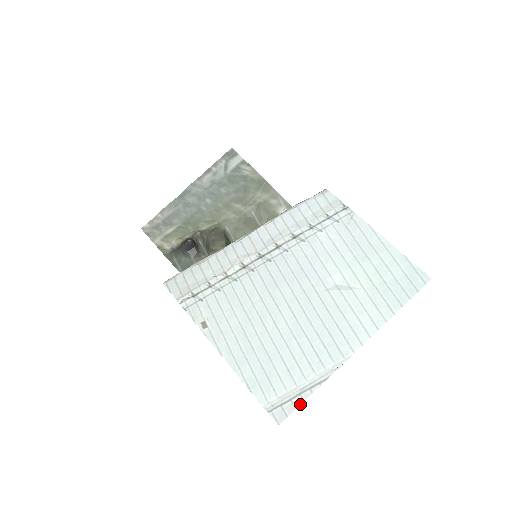
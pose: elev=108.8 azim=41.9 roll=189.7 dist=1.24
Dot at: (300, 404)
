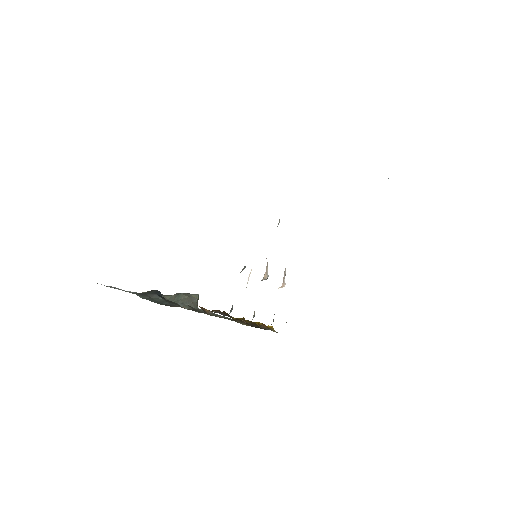
Dot at: occluded
